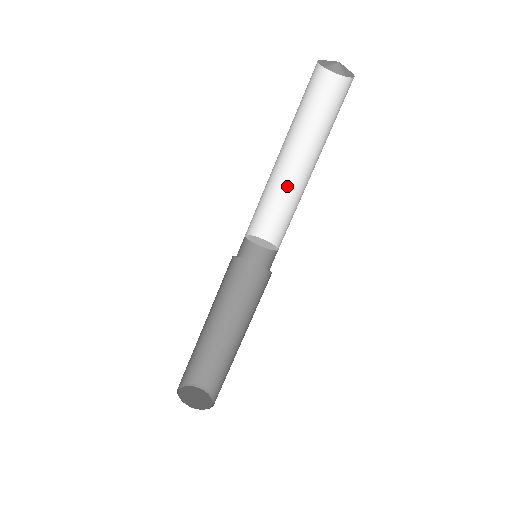
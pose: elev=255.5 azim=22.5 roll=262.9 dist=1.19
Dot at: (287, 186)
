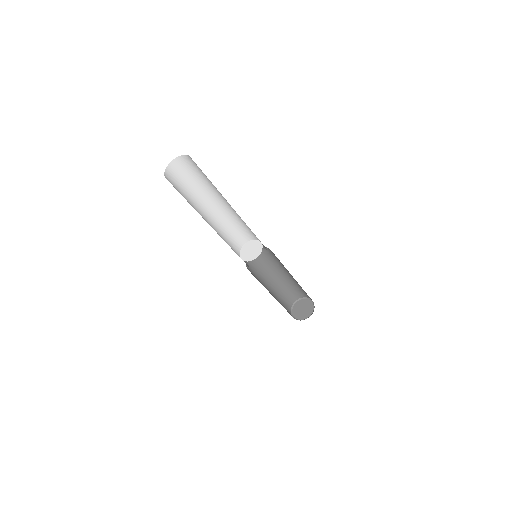
Dot at: (239, 216)
